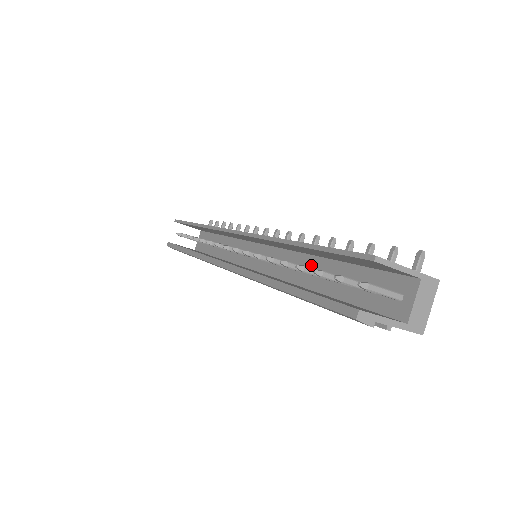
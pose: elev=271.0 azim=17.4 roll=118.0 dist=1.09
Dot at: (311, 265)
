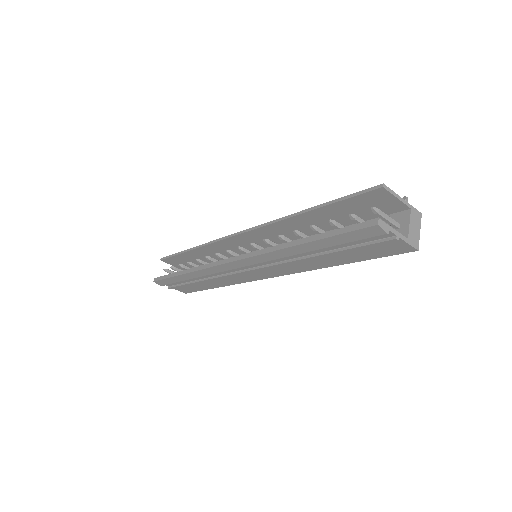
Dot at: occluded
